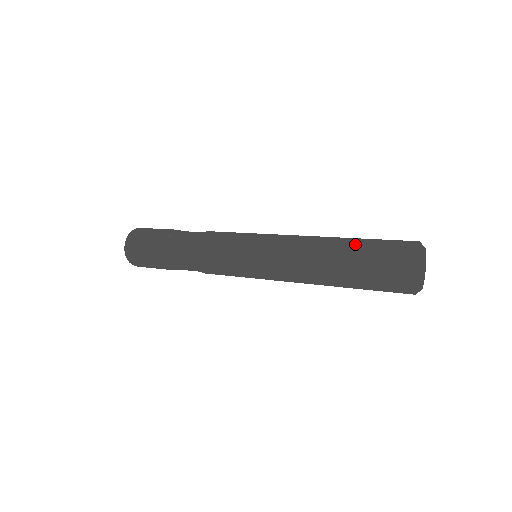
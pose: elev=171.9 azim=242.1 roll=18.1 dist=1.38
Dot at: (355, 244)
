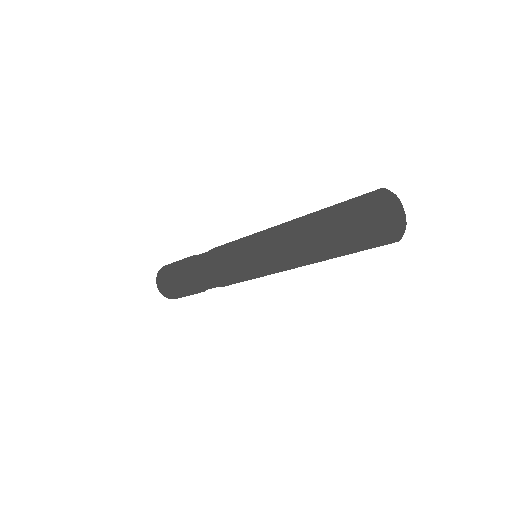
Dot at: (322, 221)
